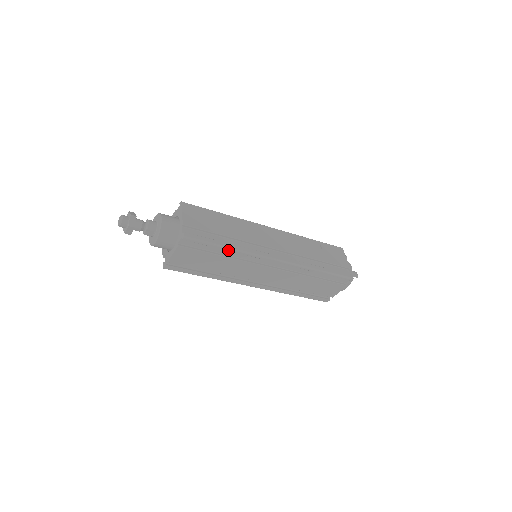
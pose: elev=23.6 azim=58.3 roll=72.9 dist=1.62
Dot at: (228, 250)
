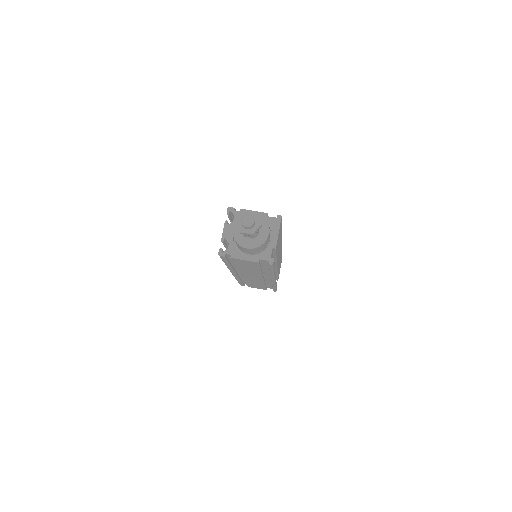
Dot at: (271, 272)
